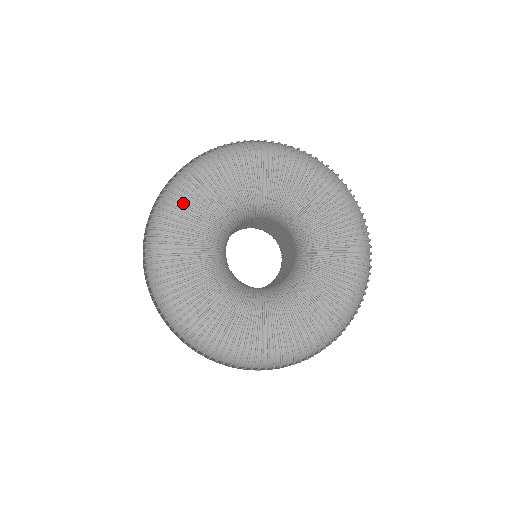
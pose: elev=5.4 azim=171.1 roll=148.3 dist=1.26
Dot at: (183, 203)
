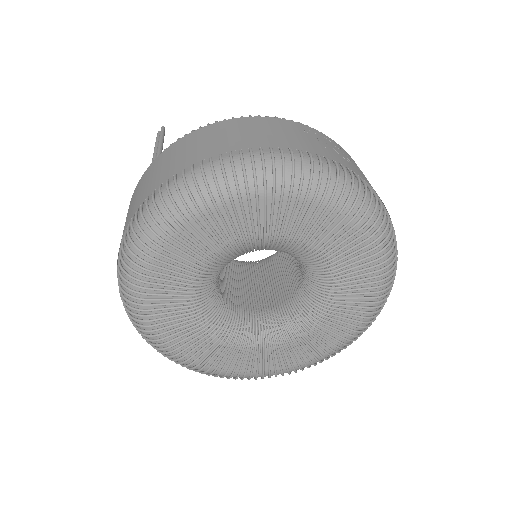
Dot at: (220, 210)
